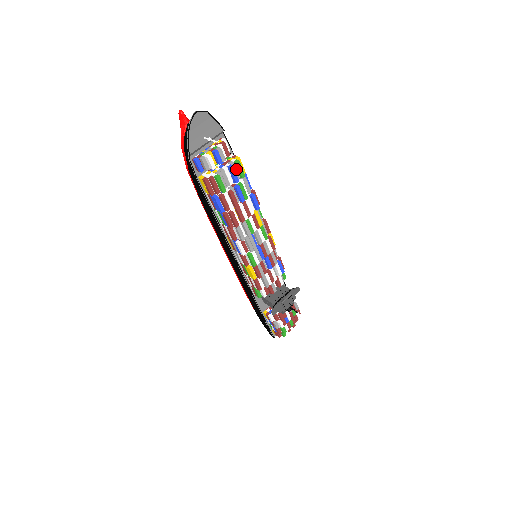
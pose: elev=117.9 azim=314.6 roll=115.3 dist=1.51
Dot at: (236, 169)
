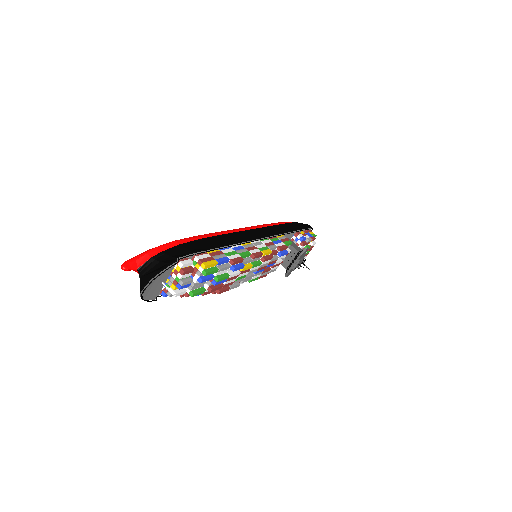
Dot at: occluded
